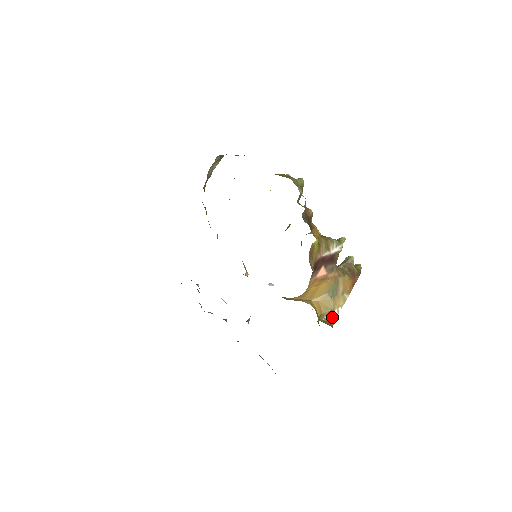
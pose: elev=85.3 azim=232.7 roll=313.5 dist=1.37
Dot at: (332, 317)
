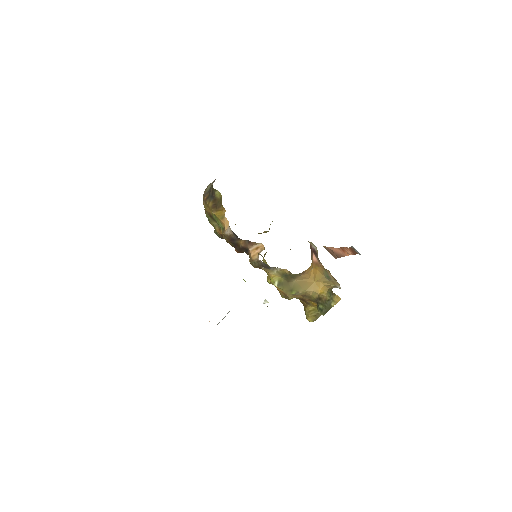
Dot at: occluded
